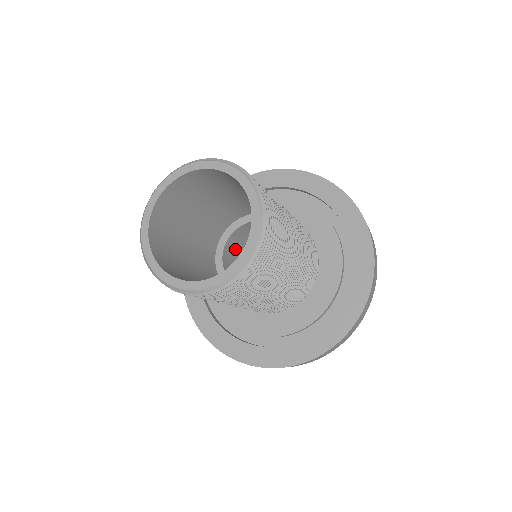
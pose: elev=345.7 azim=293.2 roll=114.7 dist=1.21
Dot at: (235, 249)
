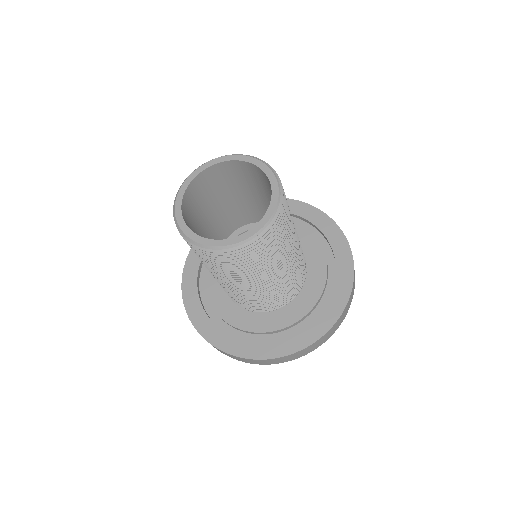
Dot at: occluded
